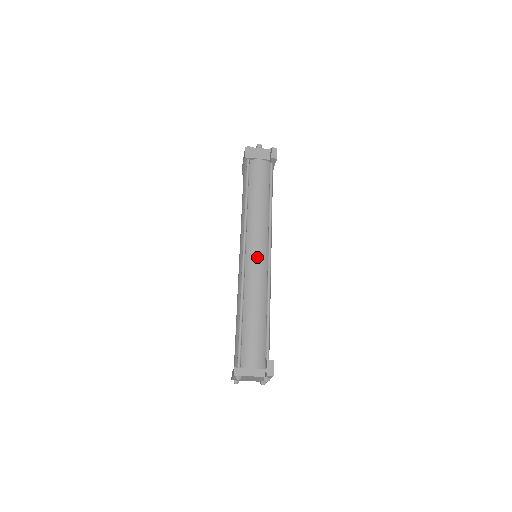
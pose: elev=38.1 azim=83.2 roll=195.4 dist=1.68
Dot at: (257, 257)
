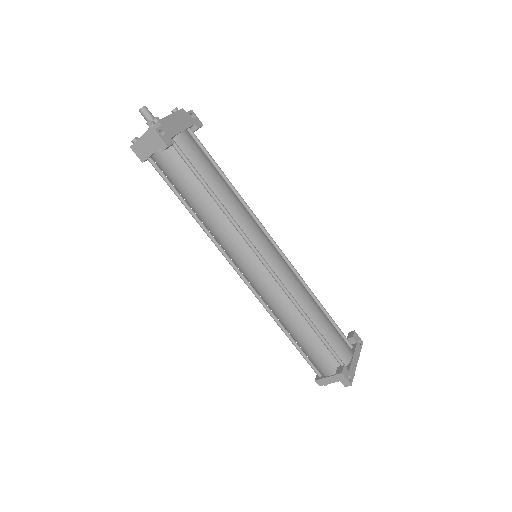
Dot at: (254, 275)
